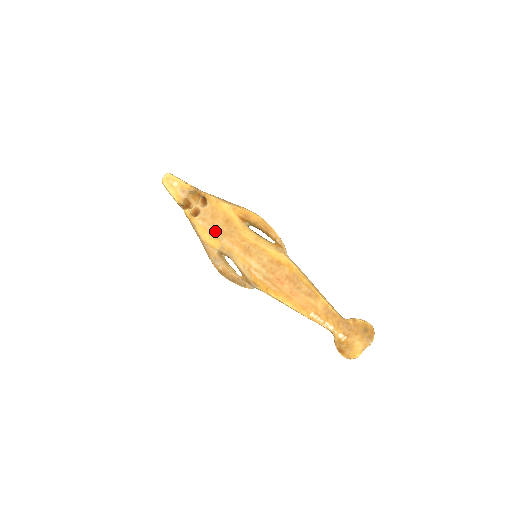
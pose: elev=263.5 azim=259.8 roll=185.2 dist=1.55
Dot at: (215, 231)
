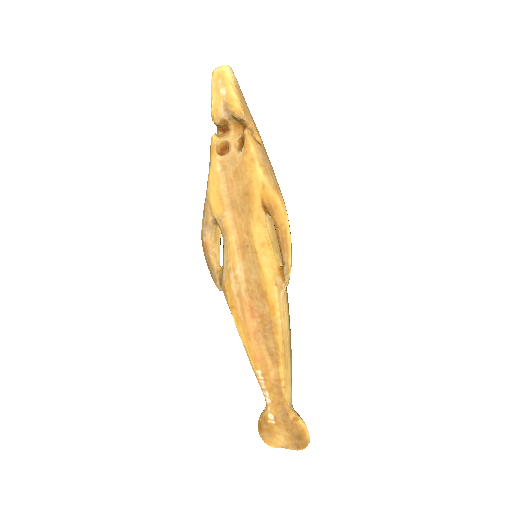
Dot at: (227, 193)
